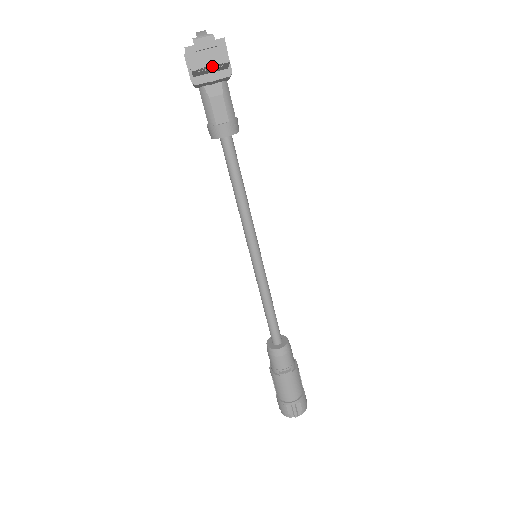
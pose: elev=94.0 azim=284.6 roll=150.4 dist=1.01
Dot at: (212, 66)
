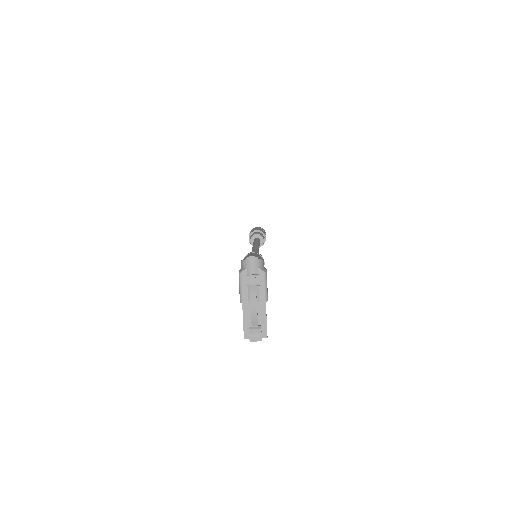
Dot at: occluded
